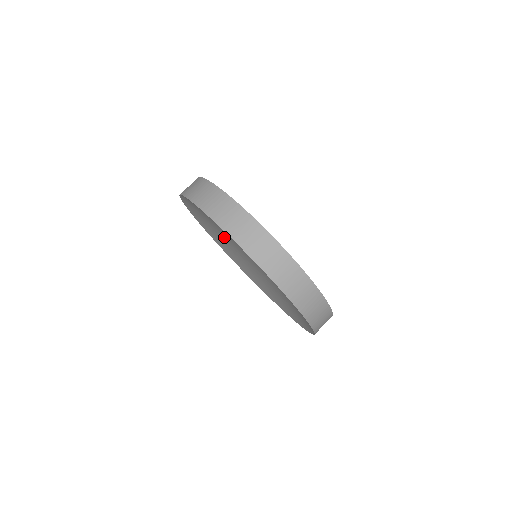
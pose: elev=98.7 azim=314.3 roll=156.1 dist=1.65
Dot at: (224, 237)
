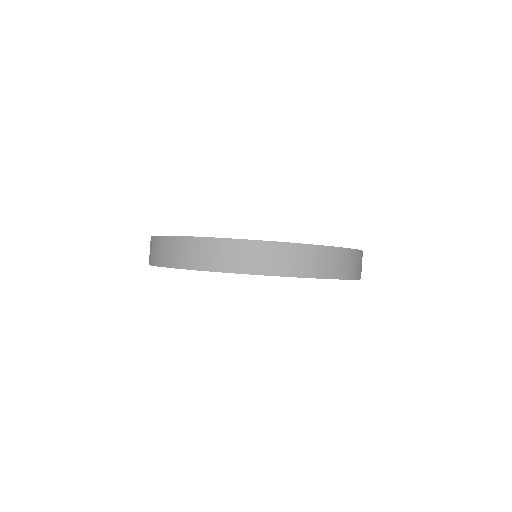
Dot at: occluded
